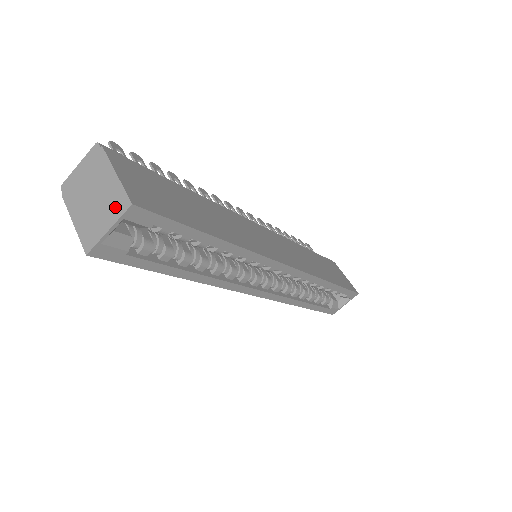
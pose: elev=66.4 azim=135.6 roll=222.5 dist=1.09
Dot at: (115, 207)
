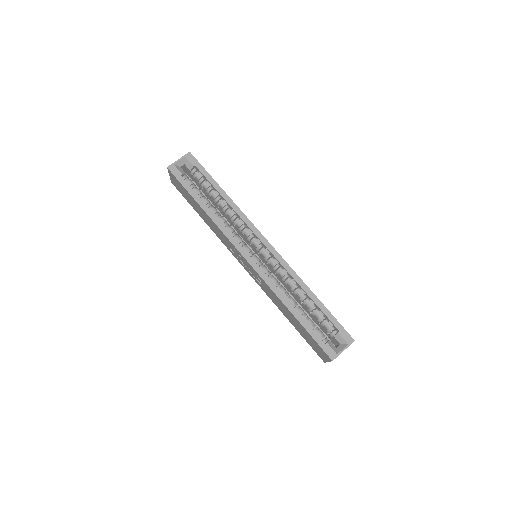
Dot at: occluded
